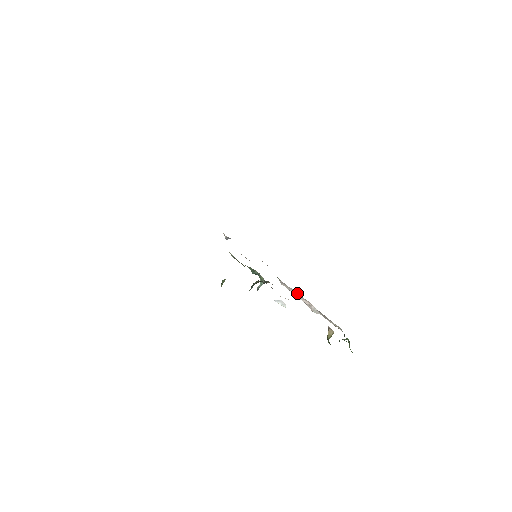
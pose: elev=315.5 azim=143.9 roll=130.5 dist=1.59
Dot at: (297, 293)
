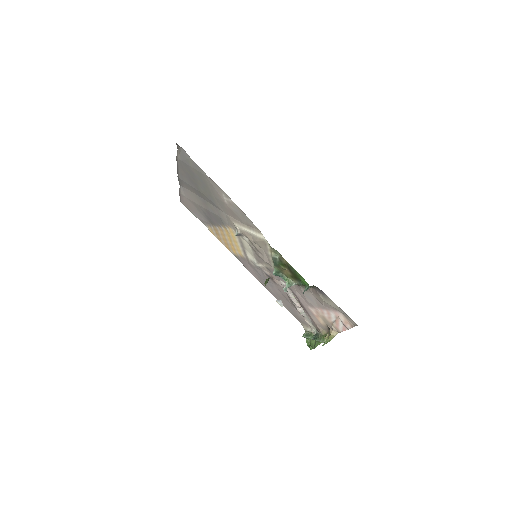
Dot at: (294, 296)
